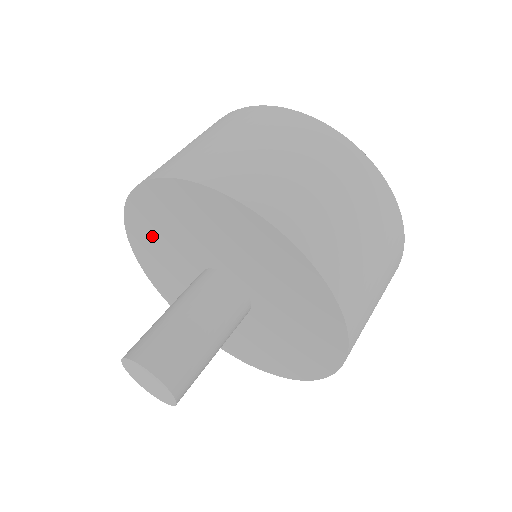
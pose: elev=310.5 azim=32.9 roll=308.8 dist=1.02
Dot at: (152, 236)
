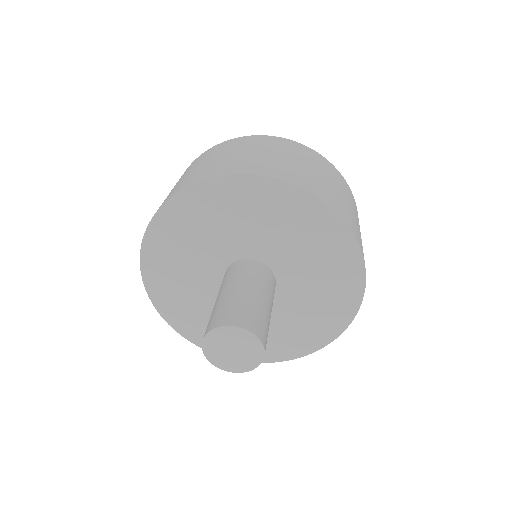
Dot at: (192, 315)
